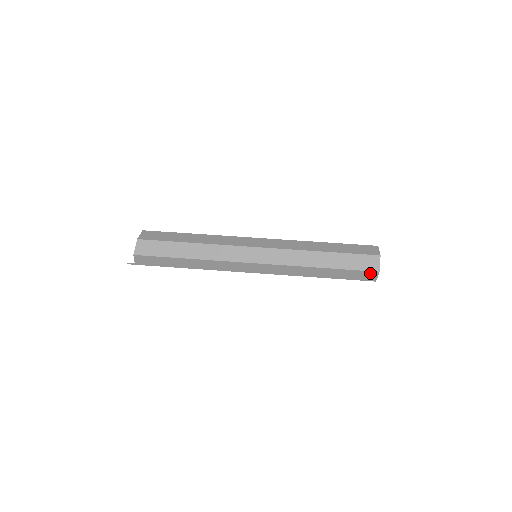
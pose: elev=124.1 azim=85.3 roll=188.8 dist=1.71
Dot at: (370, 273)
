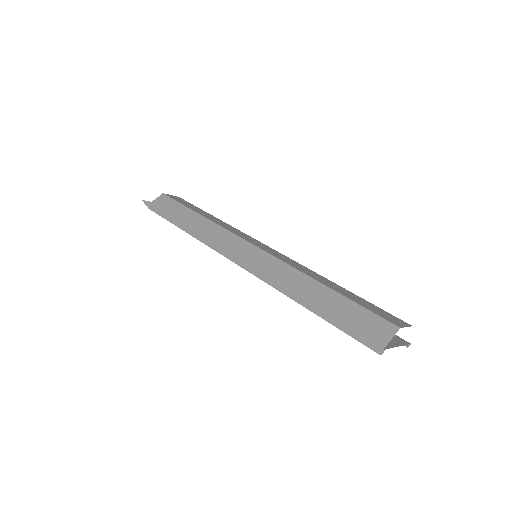
Dot at: (384, 325)
